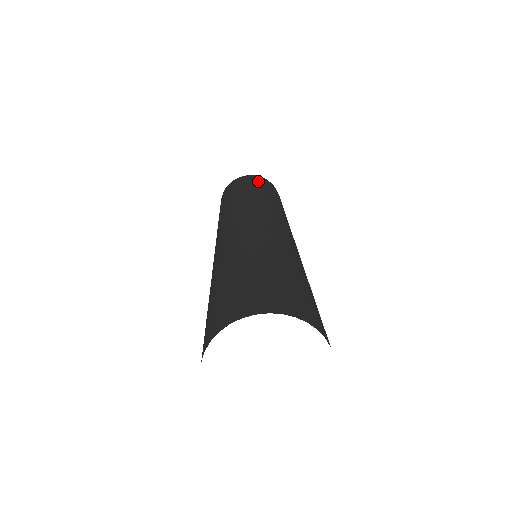
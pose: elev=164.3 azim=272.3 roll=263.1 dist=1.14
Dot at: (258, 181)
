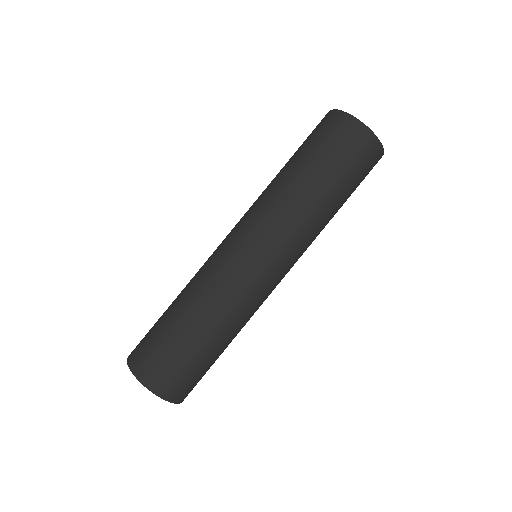
Dot at: (334, 140)
